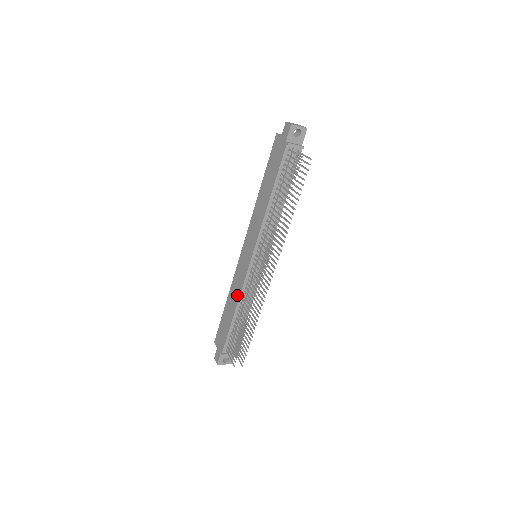
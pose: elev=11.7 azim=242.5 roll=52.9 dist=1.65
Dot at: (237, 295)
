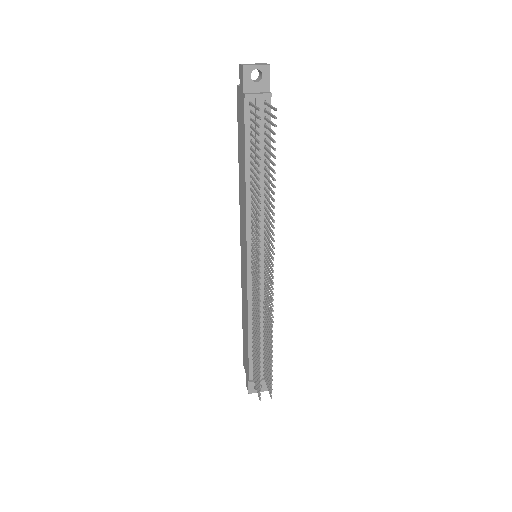
Dot at: (246, 309)
